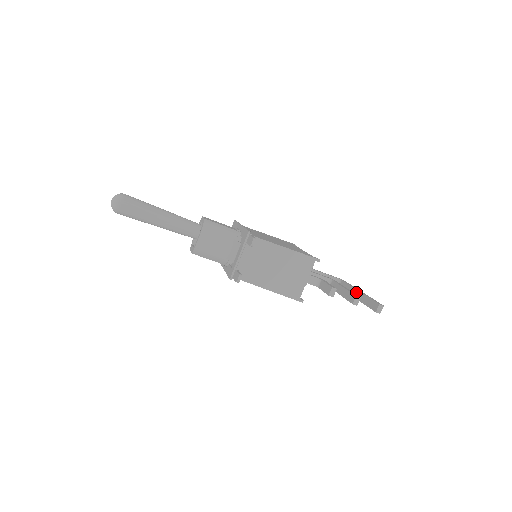
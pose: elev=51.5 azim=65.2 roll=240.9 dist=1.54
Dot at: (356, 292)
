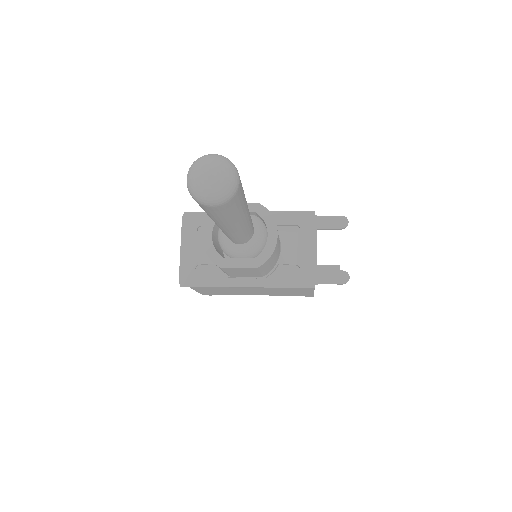
Dot at: occluded
